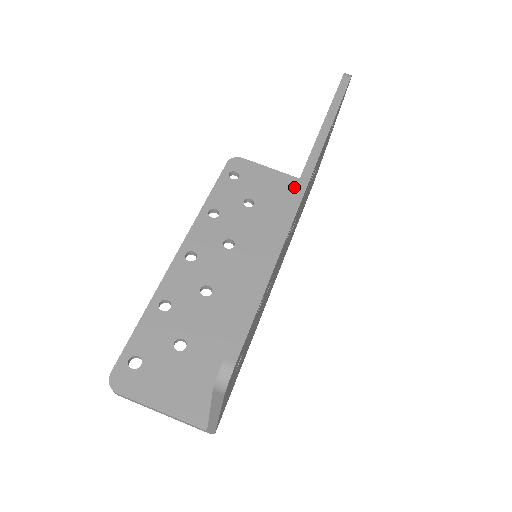
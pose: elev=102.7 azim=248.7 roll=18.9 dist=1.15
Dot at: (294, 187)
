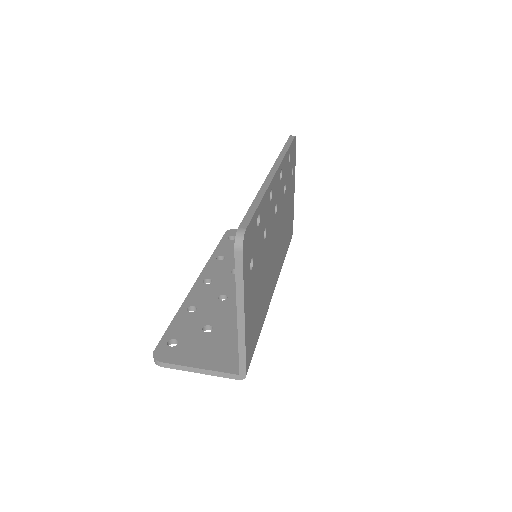
Dot at: occluded
